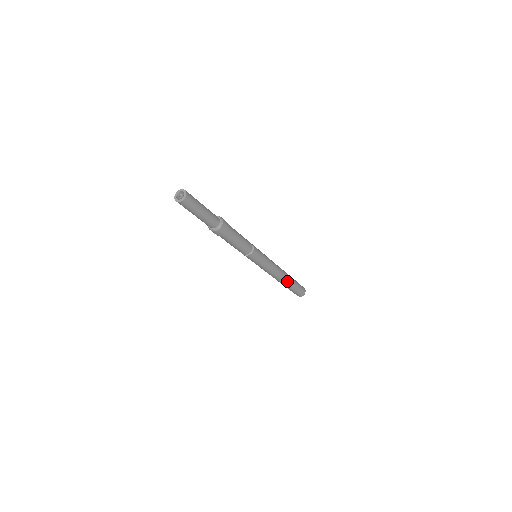
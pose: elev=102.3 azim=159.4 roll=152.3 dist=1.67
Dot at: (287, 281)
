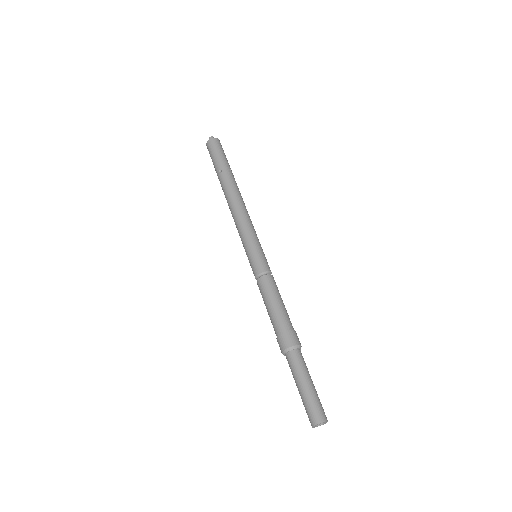
Dot at: occluded
